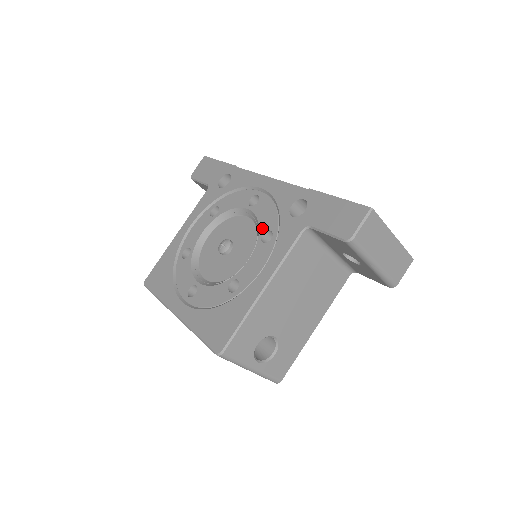
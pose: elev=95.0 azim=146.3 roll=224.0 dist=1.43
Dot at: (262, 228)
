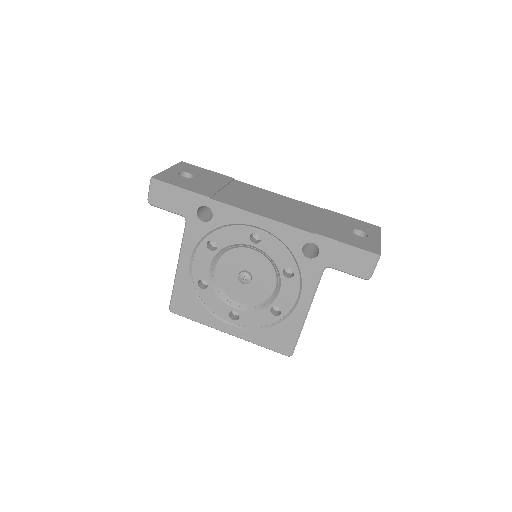
Dot at: (280, 265)
